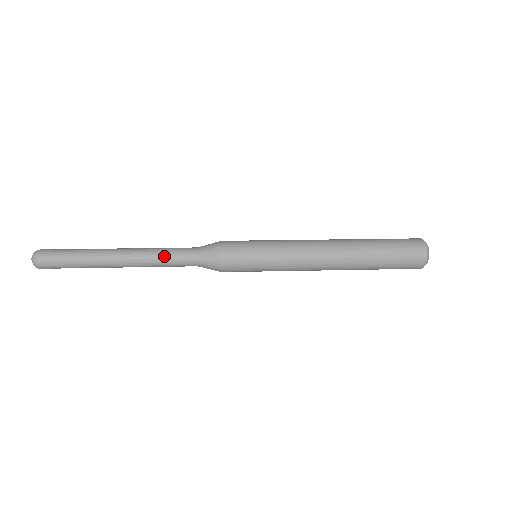
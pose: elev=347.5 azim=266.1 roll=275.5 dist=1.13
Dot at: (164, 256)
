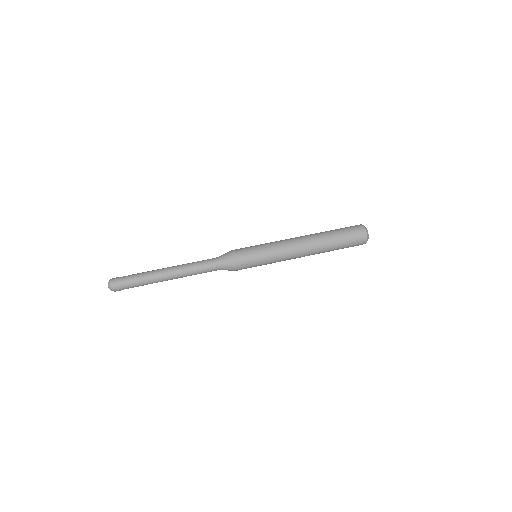
Dot at: (196, 266)
